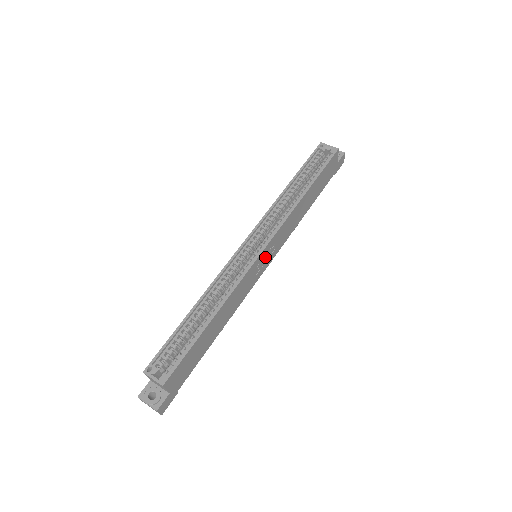
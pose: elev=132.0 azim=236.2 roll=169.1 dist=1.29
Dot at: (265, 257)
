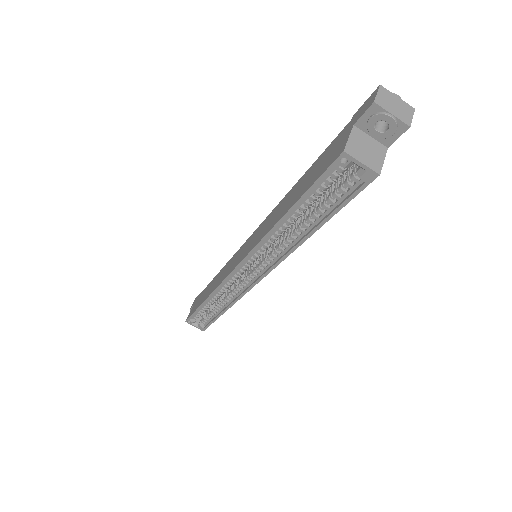
Dot at: occluded
